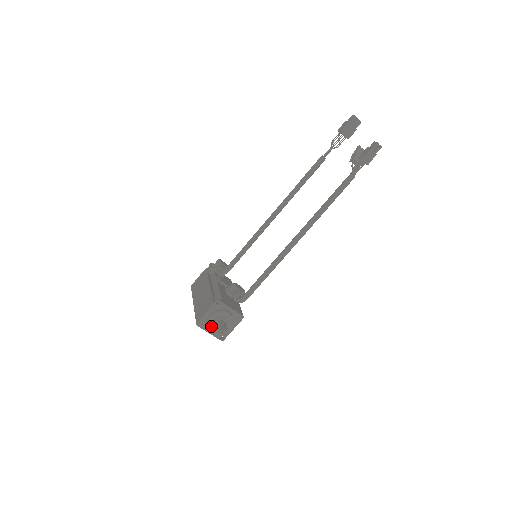
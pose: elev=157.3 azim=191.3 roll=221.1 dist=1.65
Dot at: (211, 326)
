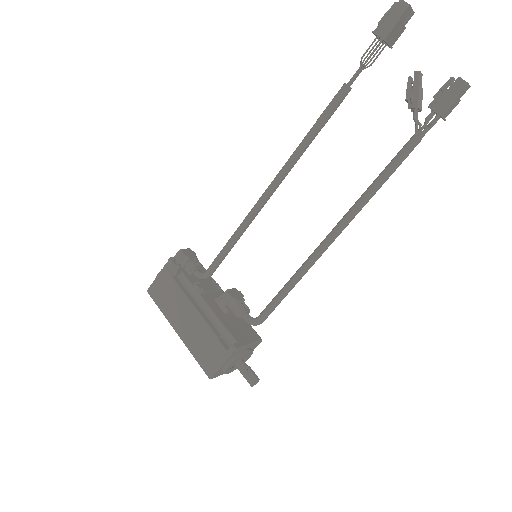
Dot at: (228, 371)
